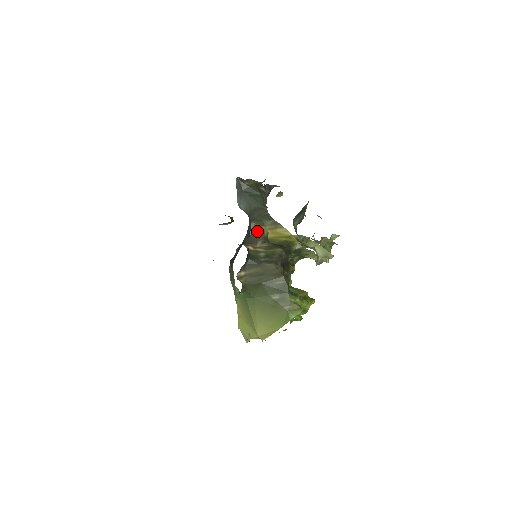
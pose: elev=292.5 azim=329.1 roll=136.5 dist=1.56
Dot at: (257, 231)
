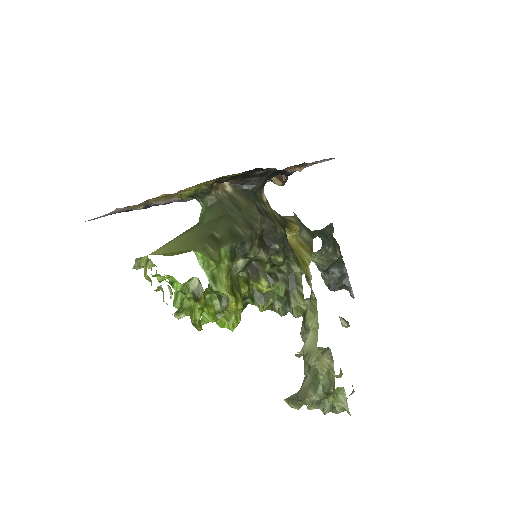
Dot at: (288, 218)
